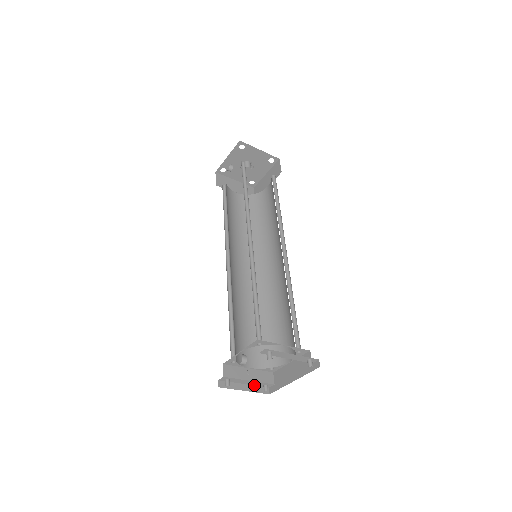
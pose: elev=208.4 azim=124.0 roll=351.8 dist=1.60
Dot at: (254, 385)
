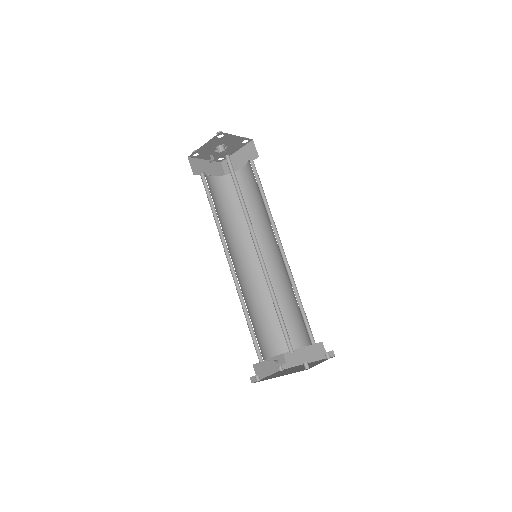
Dot at: occluded
